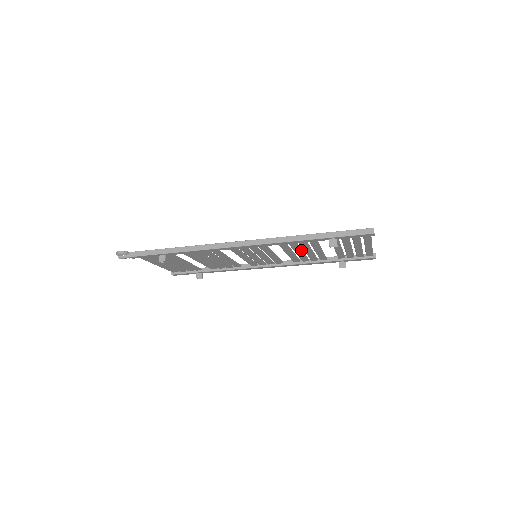
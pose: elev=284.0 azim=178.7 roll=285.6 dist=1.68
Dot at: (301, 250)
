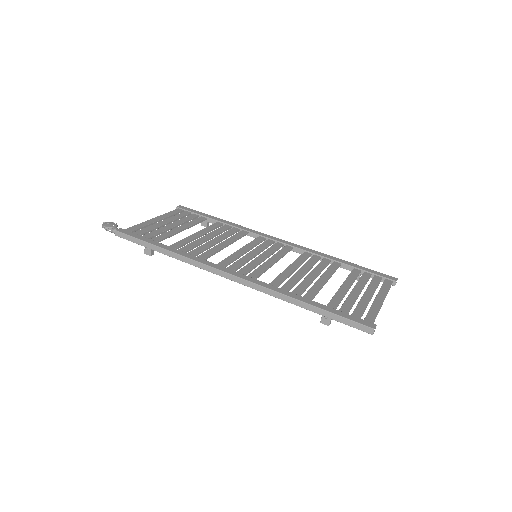
Dot at: (303, 276)
